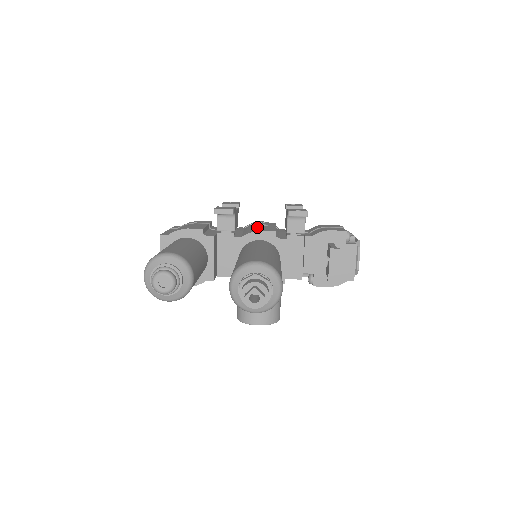
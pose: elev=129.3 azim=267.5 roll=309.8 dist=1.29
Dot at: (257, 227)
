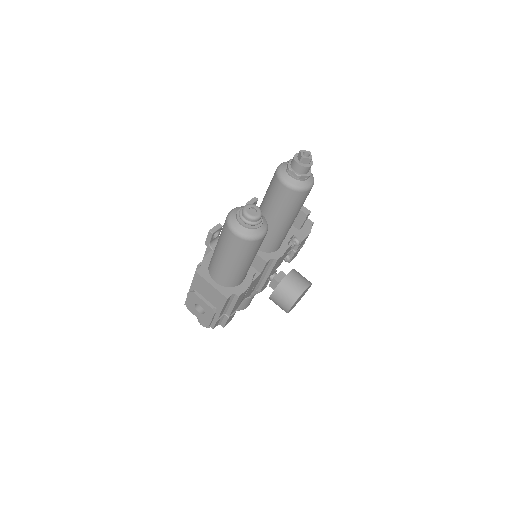
Dot at: occluded
